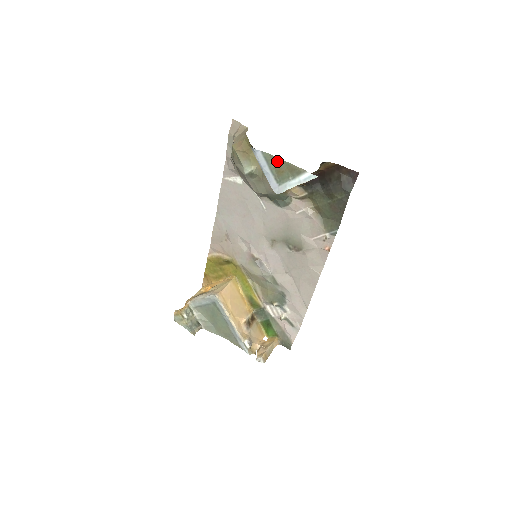
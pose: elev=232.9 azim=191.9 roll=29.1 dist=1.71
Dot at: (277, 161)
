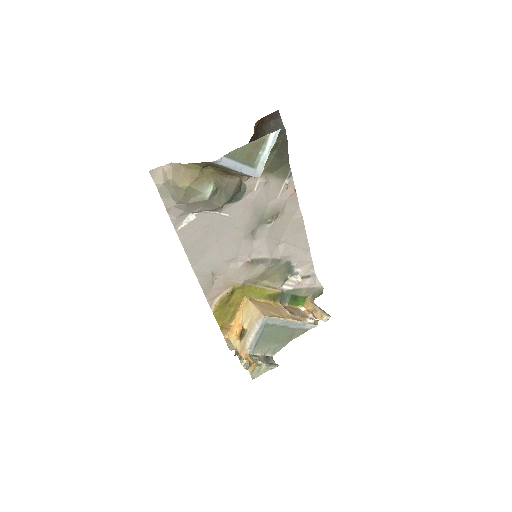
Dot at: (241, 151)
